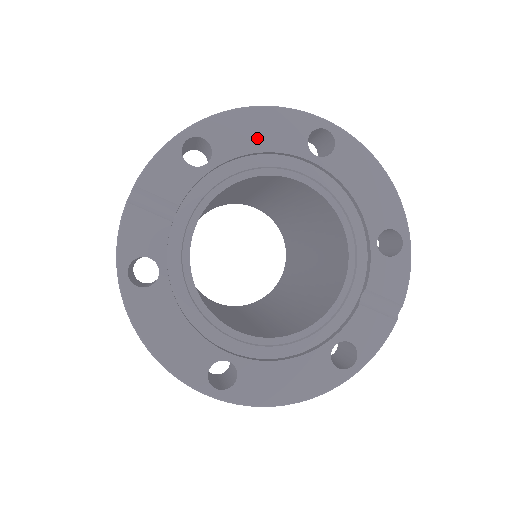
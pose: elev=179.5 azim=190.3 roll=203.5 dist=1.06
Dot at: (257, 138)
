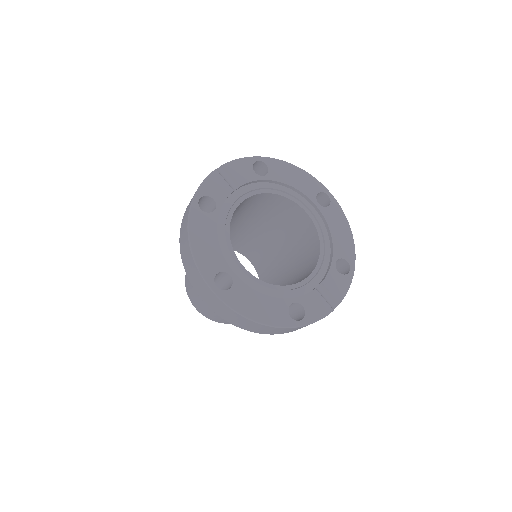
Dot at: (292, 179)
